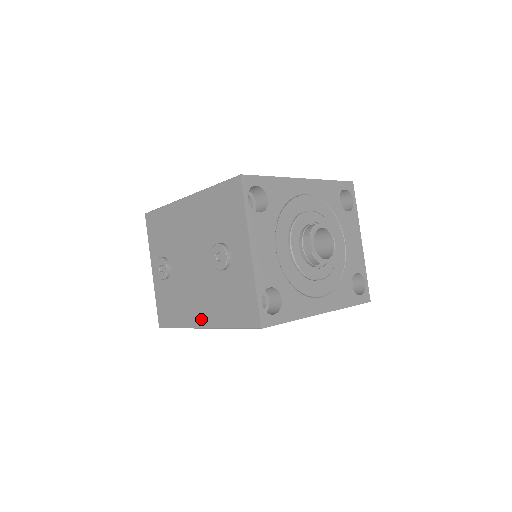
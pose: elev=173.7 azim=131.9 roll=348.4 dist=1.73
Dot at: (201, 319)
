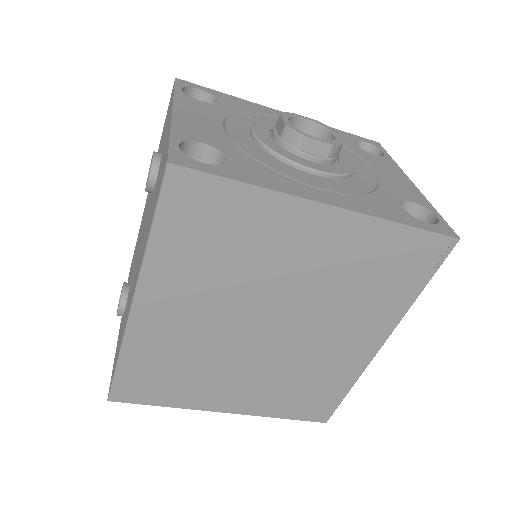
Dot at: occluded
